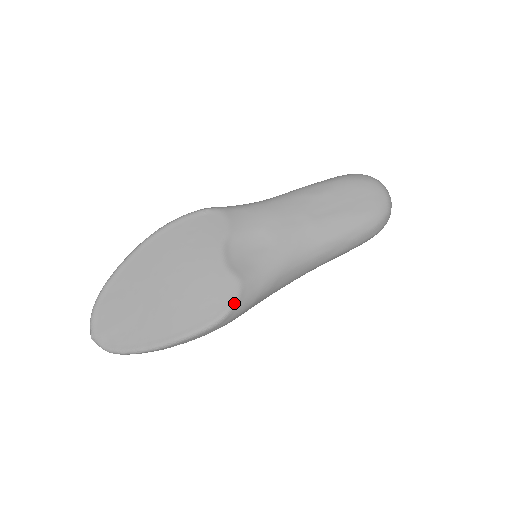
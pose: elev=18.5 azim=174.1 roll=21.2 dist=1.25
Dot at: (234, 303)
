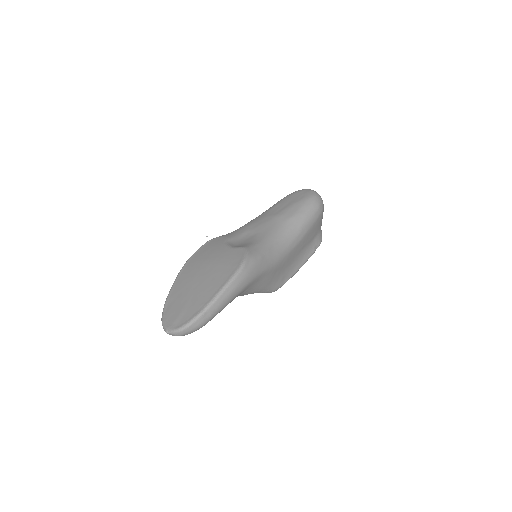
Dot at: (246, 256)
